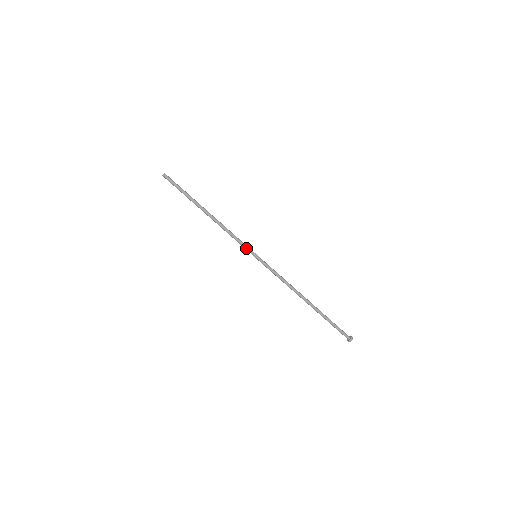
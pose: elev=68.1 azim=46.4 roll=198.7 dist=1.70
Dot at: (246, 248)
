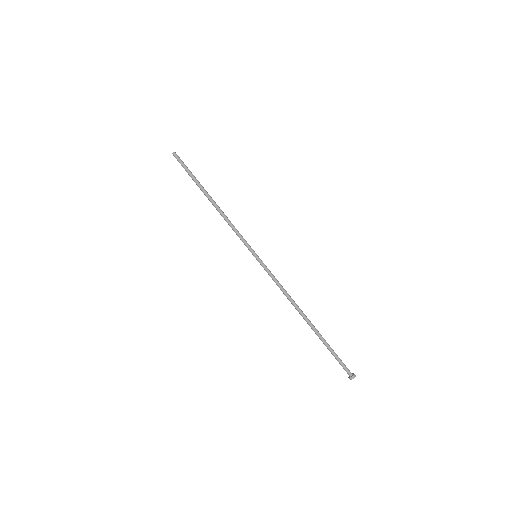
Dot at: (248, 244)
